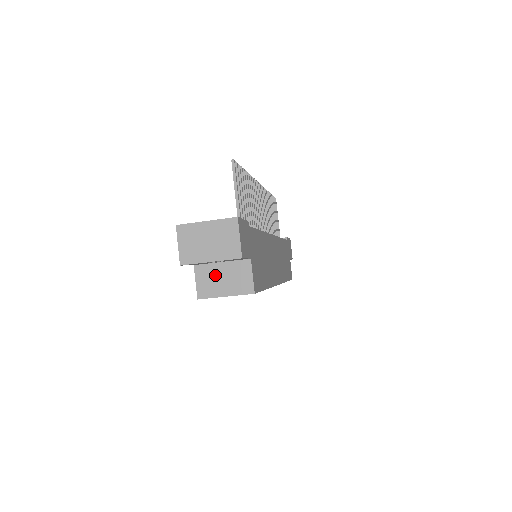
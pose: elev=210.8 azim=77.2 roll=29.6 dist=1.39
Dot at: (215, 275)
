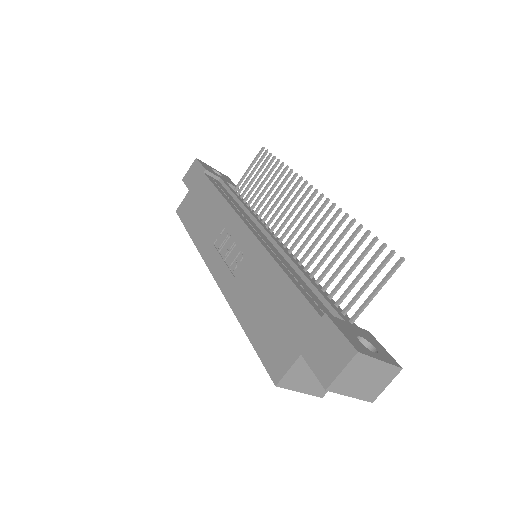
Dot at: (309, 371)
